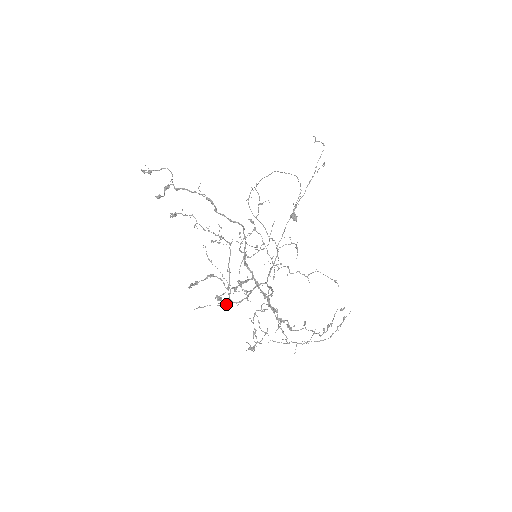
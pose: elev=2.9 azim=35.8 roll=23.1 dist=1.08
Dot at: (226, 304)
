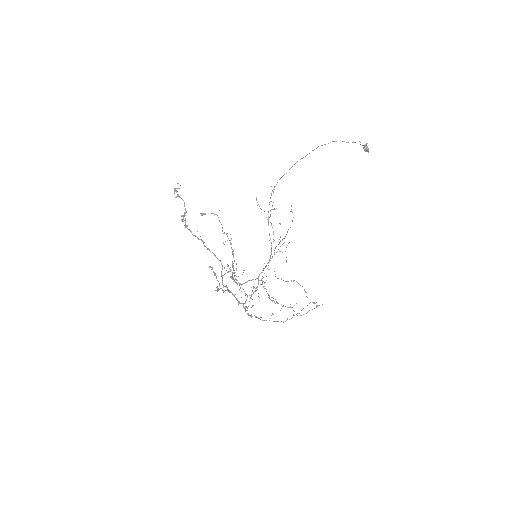
Dot at: occluded
